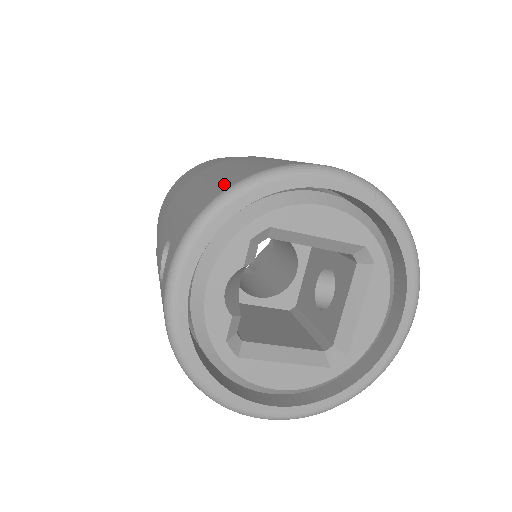
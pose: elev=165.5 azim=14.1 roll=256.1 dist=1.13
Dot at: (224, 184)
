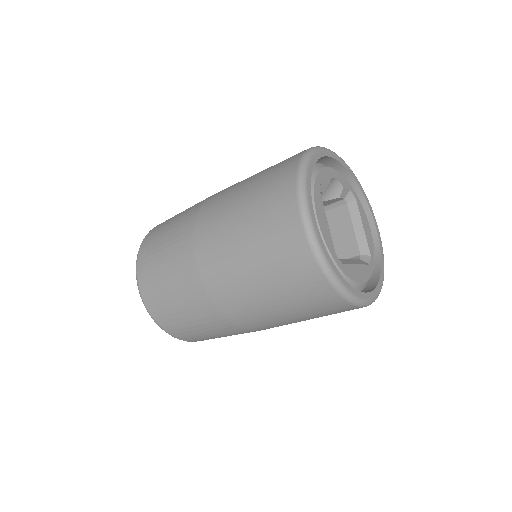
Dot at: occluded
